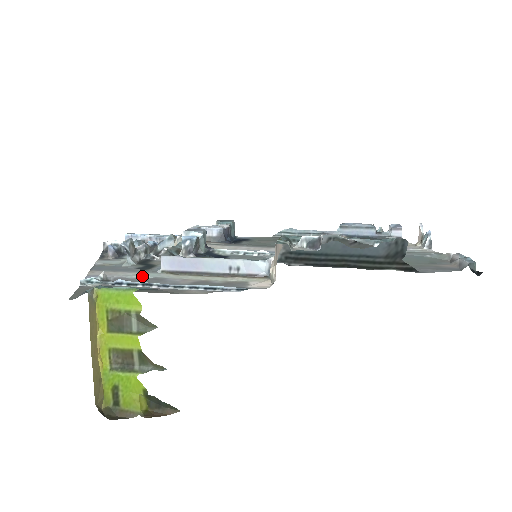
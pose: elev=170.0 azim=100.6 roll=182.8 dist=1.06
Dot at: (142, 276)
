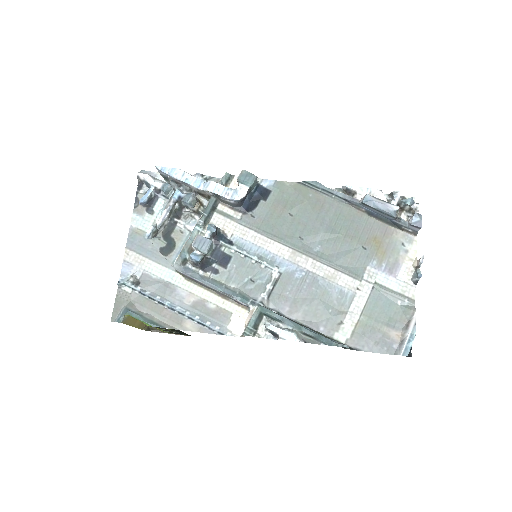
Dot at: (161, 276)
